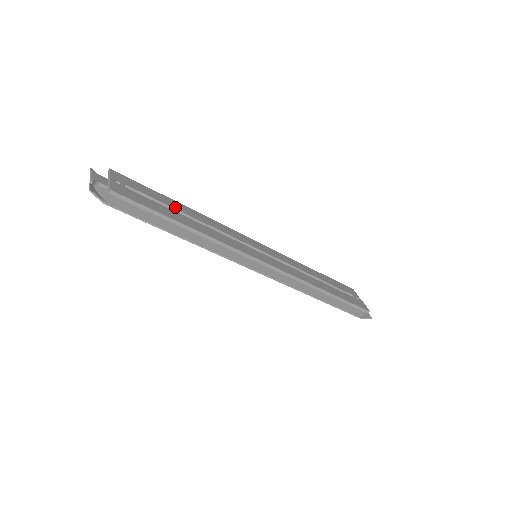
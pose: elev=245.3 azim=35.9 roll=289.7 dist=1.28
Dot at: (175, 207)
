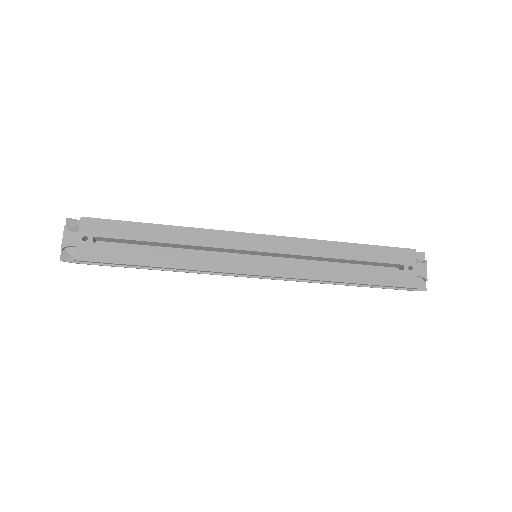
Dot at: (150, 238)
